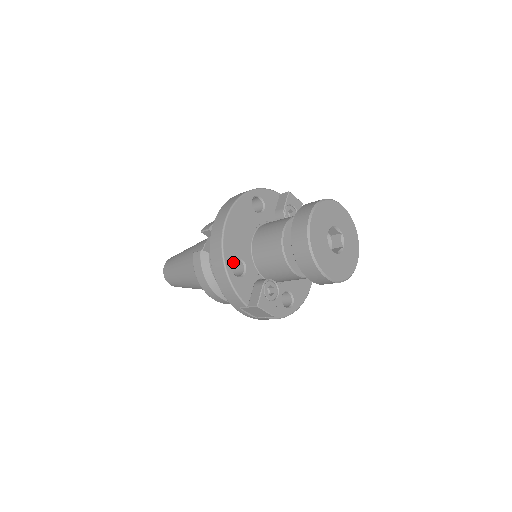
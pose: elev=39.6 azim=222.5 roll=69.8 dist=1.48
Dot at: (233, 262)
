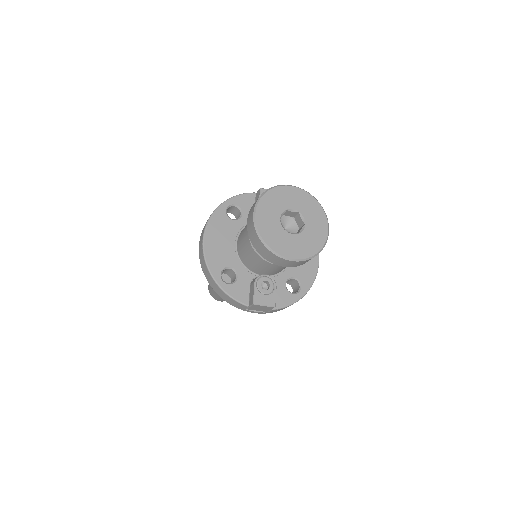
Dot at: (227, 271)
